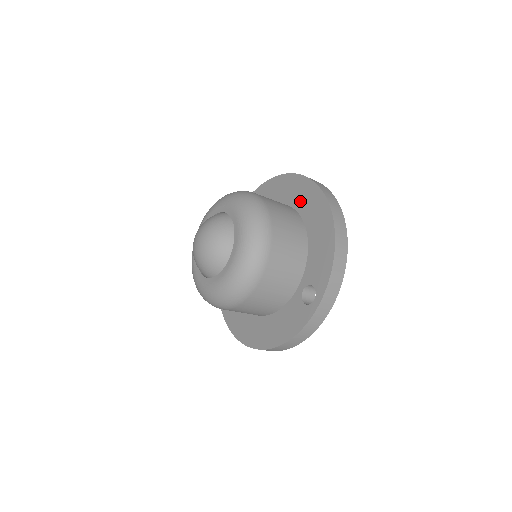
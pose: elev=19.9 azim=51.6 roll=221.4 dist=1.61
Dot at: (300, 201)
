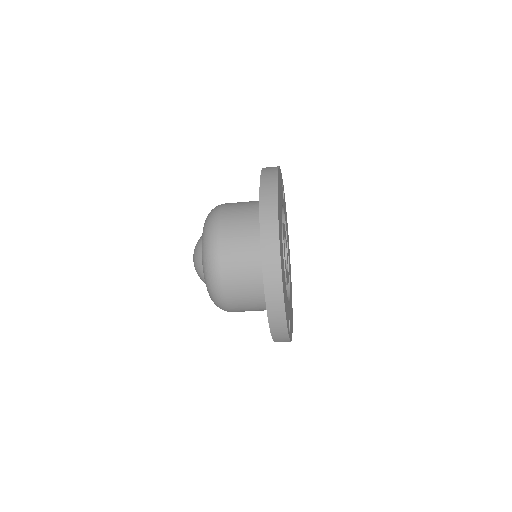
Dot at: occluded
